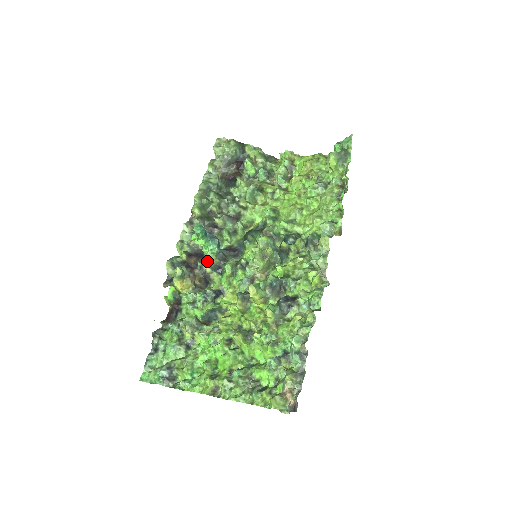
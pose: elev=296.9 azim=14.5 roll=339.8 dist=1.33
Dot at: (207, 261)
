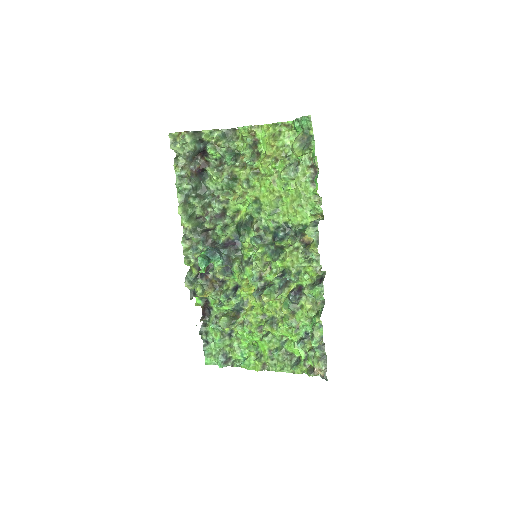
Dot at: (217, 271)
